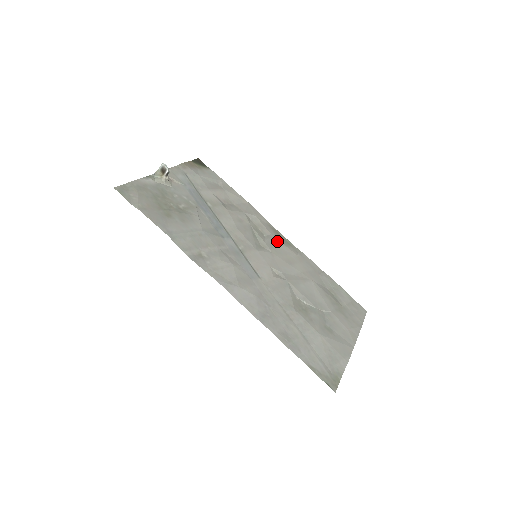
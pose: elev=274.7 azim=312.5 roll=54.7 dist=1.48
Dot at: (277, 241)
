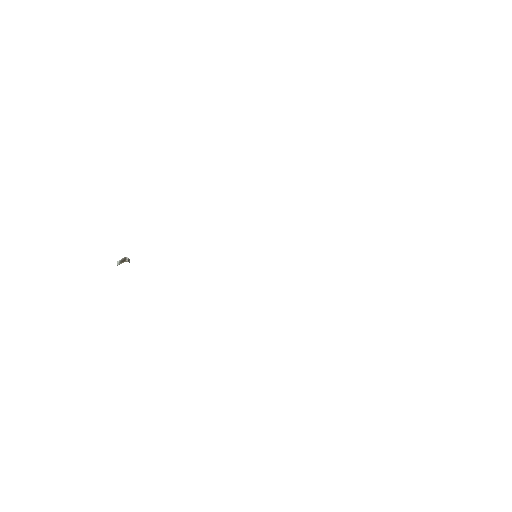
Dot at: occluded
